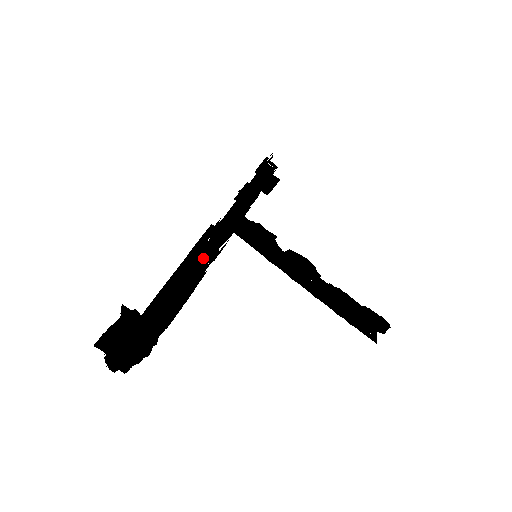
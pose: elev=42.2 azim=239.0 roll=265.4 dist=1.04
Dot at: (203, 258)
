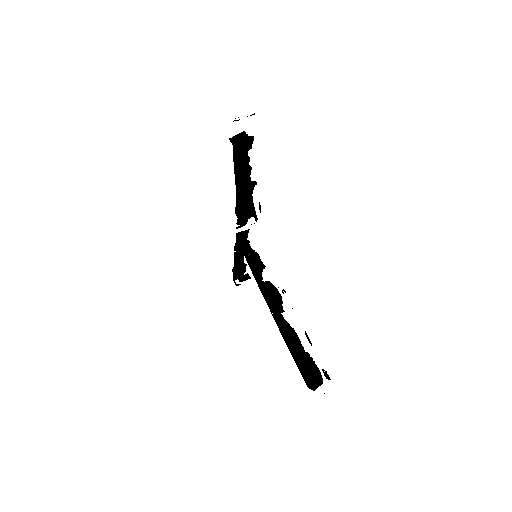
Dot at: occluded
